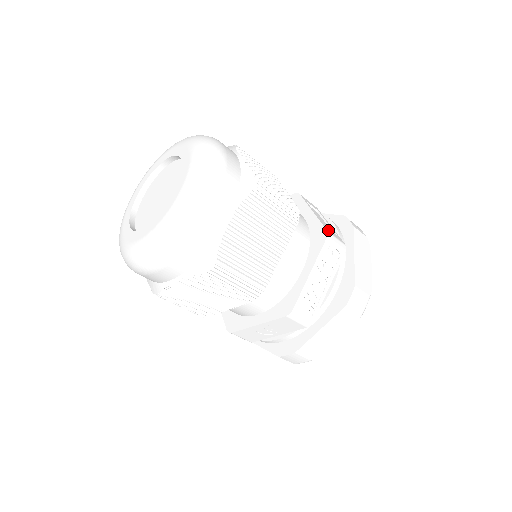
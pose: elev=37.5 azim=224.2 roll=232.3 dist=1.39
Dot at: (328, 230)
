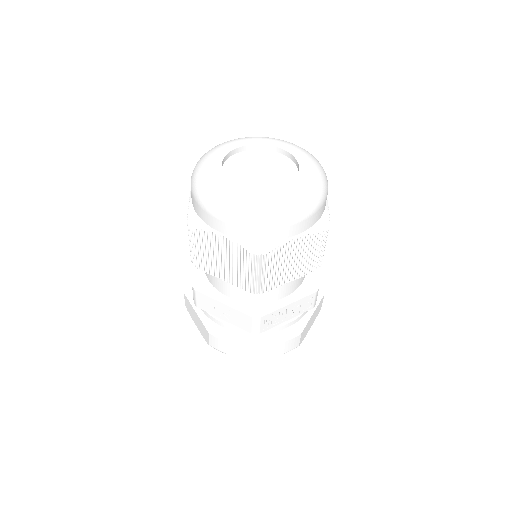
Dot at: occluded
